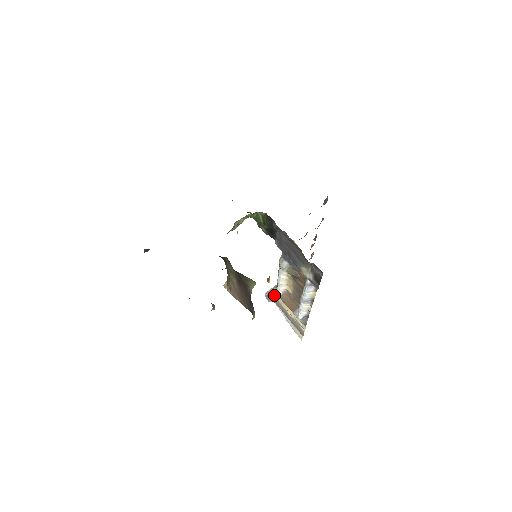
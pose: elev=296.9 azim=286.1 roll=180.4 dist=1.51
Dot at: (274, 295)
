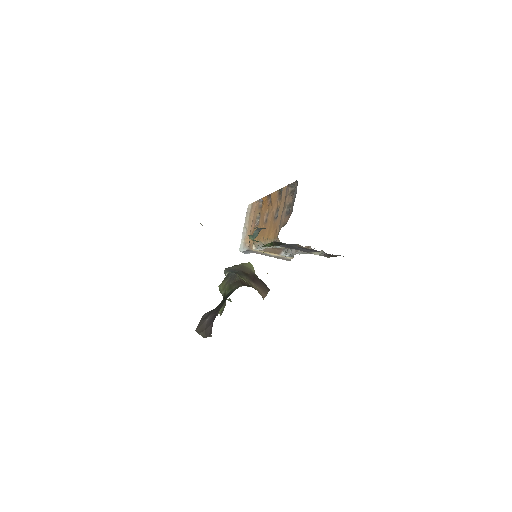
Dot at: occluded
